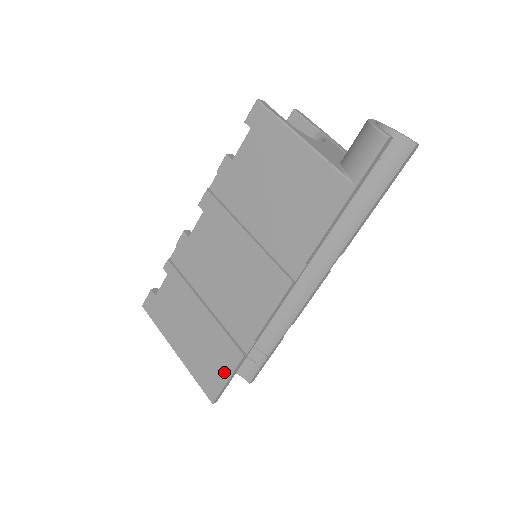
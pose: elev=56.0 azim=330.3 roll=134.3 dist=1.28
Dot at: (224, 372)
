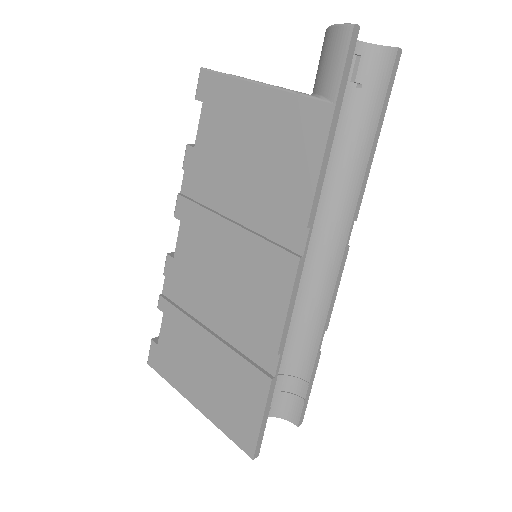
Dot at: (254, 411)
